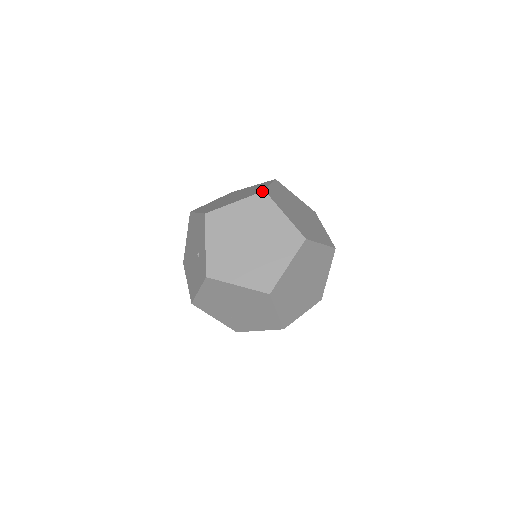
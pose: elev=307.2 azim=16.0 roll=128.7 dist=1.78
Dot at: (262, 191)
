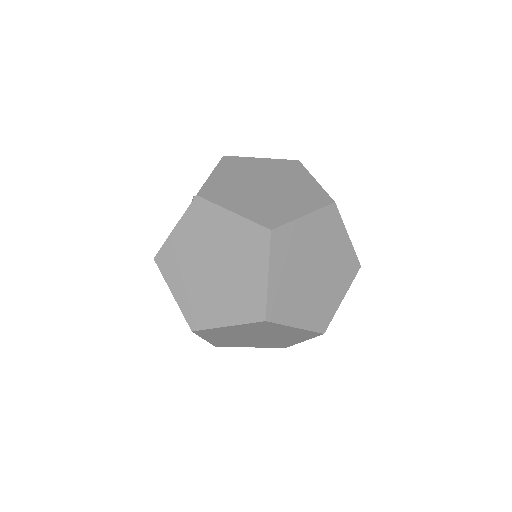
Dot at: (296, 160)
